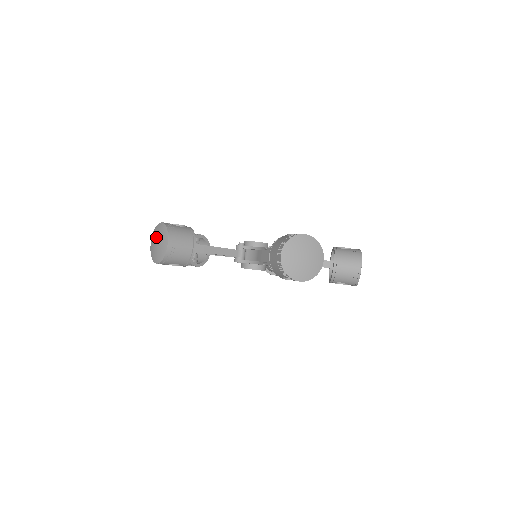
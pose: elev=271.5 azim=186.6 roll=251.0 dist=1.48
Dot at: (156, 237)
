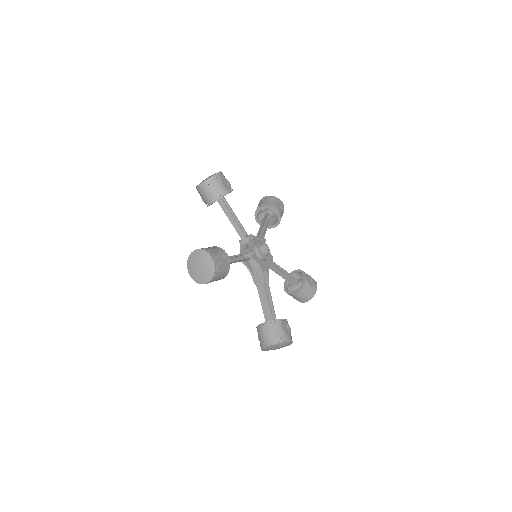
Dot at: (202, 263)
